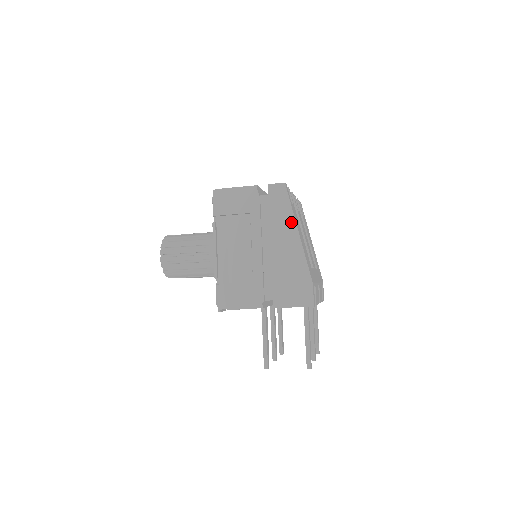
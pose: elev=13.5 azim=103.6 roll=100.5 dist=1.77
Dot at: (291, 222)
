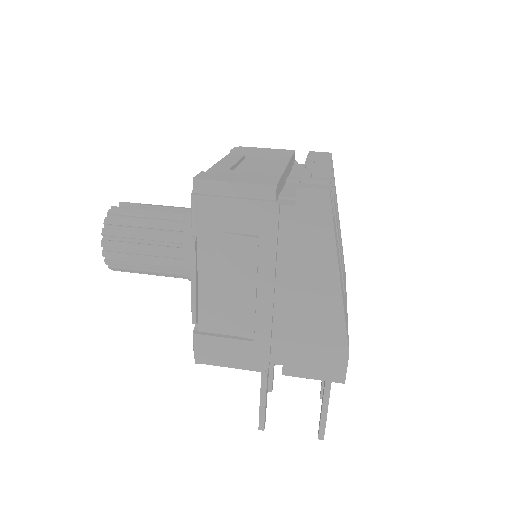
Dot at: (329, 259)
